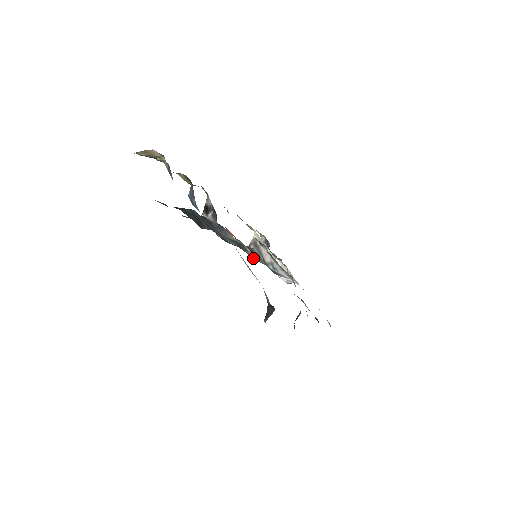
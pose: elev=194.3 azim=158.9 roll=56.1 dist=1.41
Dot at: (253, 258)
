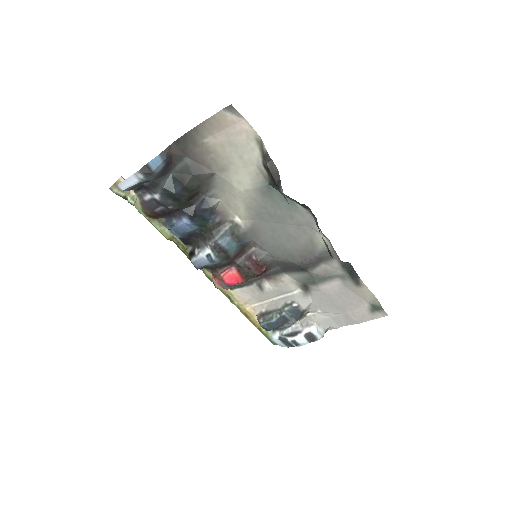
Dot at: (248, 227)
